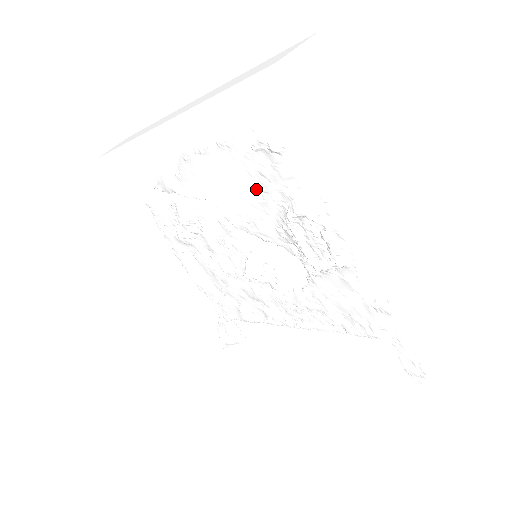
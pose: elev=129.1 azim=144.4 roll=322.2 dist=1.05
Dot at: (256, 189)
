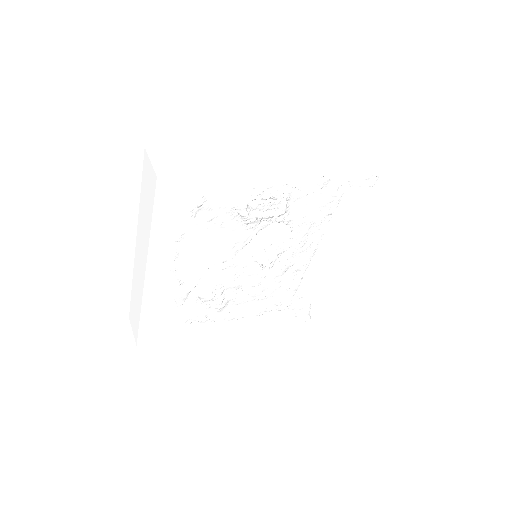
Dot at: (216, 229)
